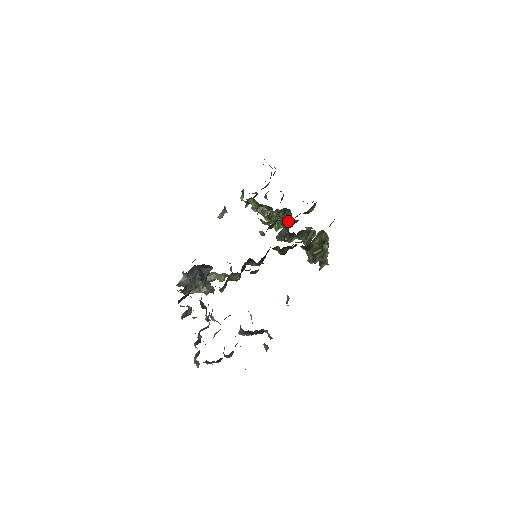
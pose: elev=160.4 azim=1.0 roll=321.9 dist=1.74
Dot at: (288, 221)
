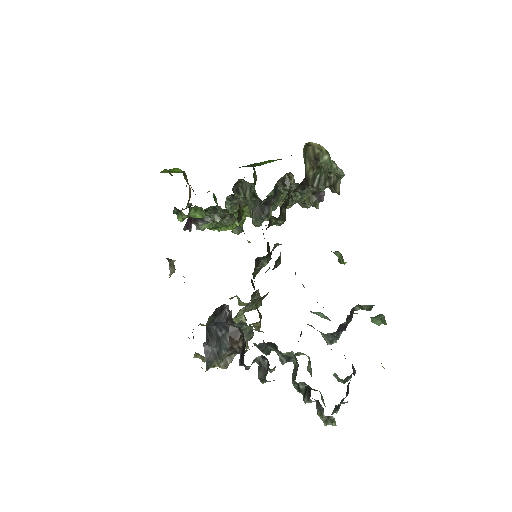
Dot at: (251, 192)
